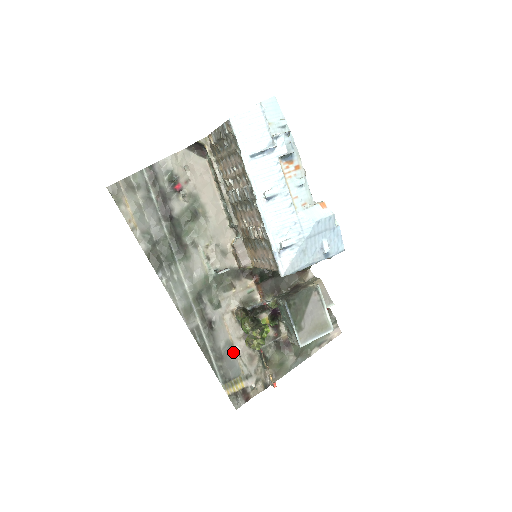
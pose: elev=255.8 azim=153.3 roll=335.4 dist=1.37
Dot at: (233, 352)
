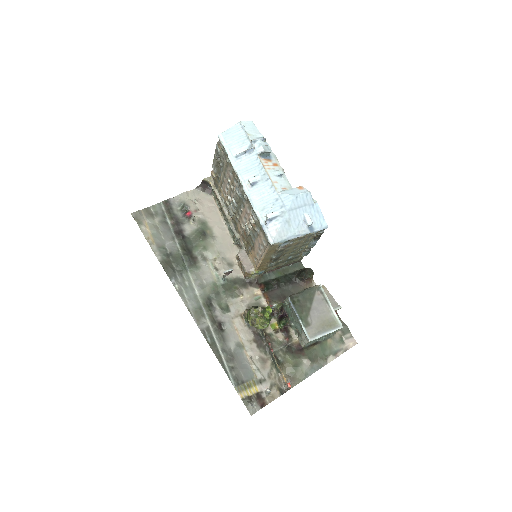
Dot at: (244, 355)
